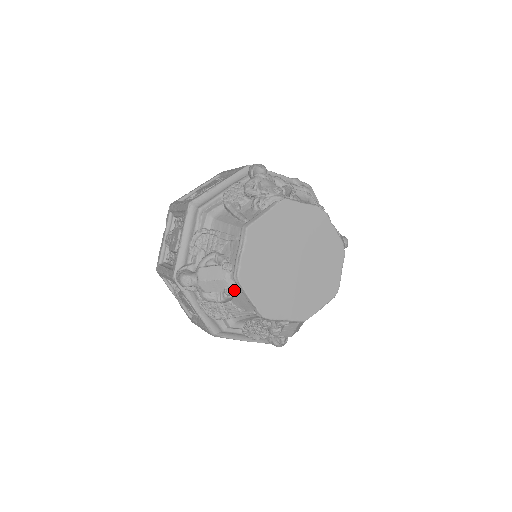
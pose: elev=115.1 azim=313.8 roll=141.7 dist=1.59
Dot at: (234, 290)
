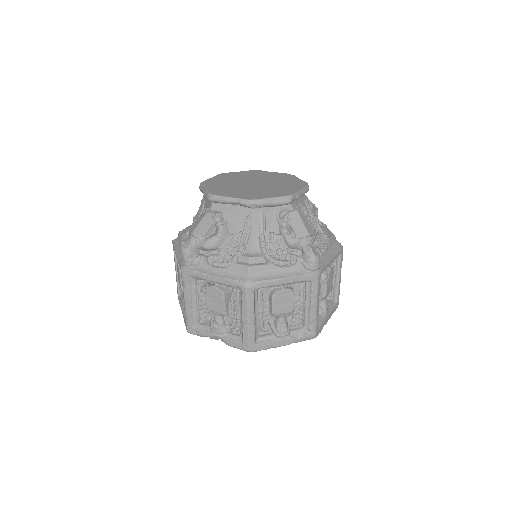
Dot at: (220, 213)
